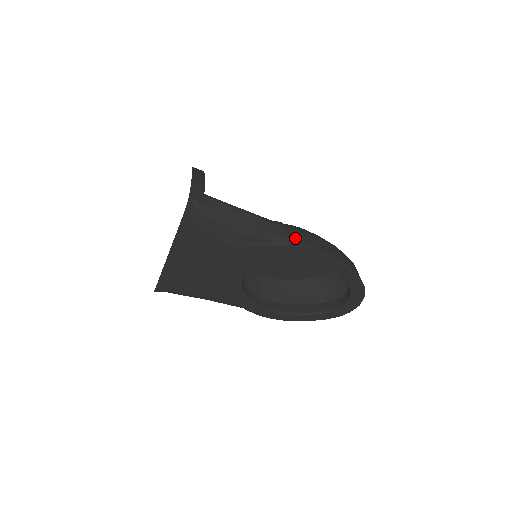
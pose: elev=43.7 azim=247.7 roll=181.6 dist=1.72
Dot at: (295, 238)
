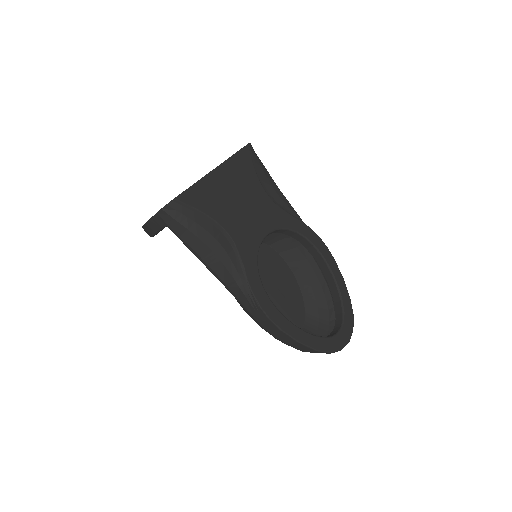
Dot at: occluded
